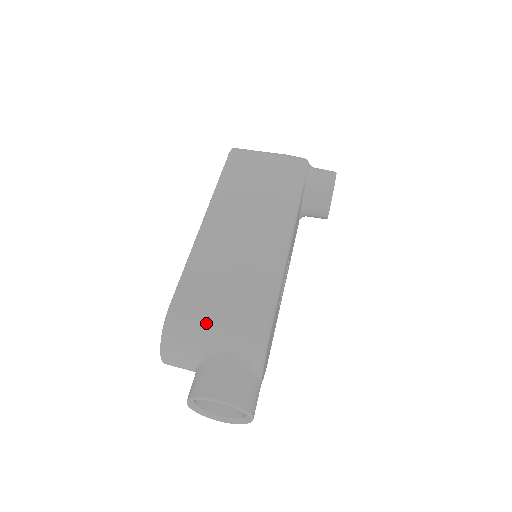
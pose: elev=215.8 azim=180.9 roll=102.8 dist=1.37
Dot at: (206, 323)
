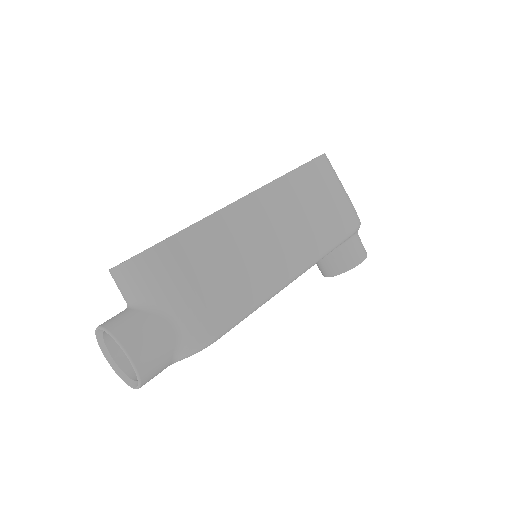
Dot at: (180, 285)
